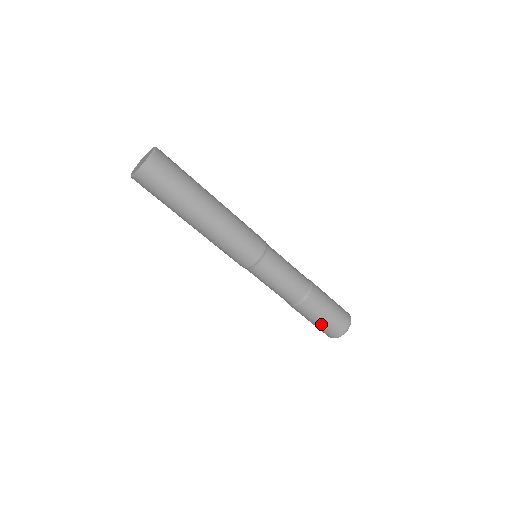
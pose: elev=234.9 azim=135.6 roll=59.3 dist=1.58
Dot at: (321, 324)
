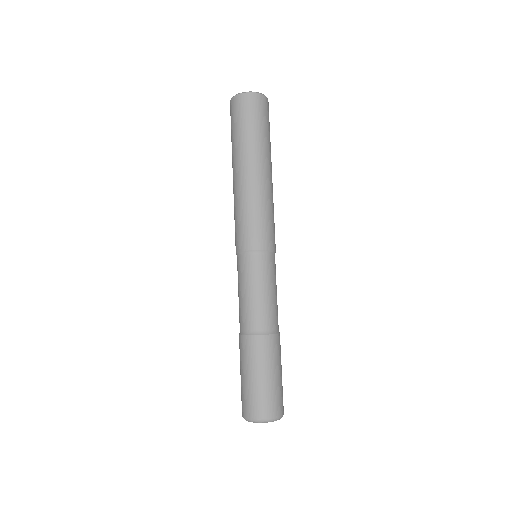
Dot at: (246, 383)
